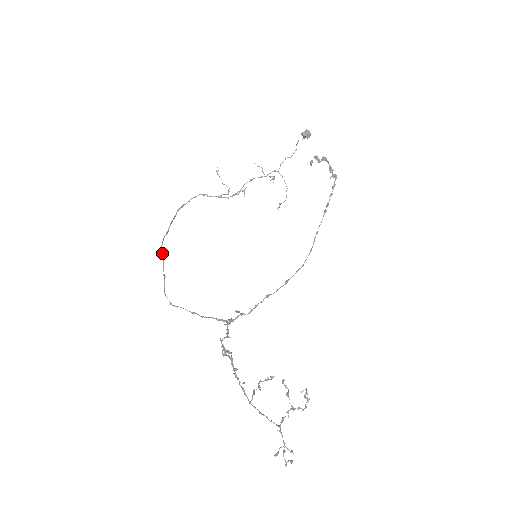
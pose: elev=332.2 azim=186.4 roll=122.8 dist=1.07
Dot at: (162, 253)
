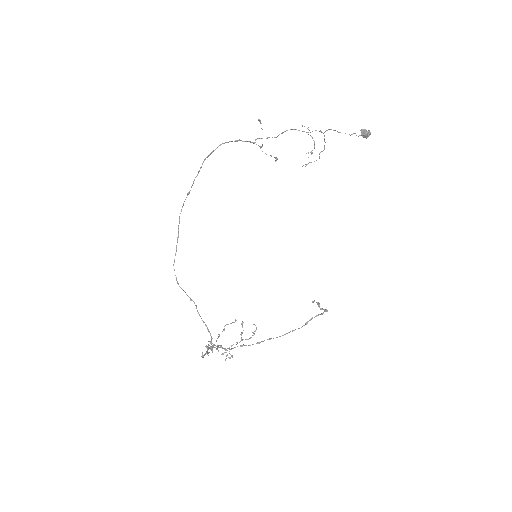
Dot at: occluded
